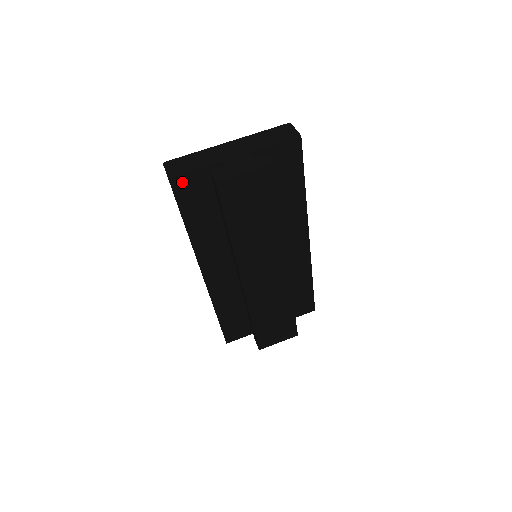
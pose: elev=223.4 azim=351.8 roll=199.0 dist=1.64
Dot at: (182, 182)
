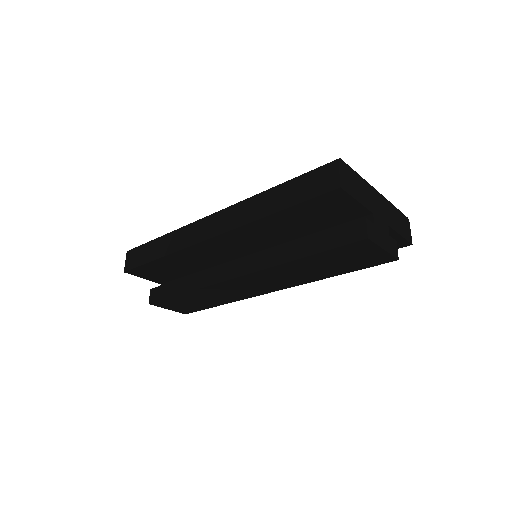
Dot at: (338, 197)
